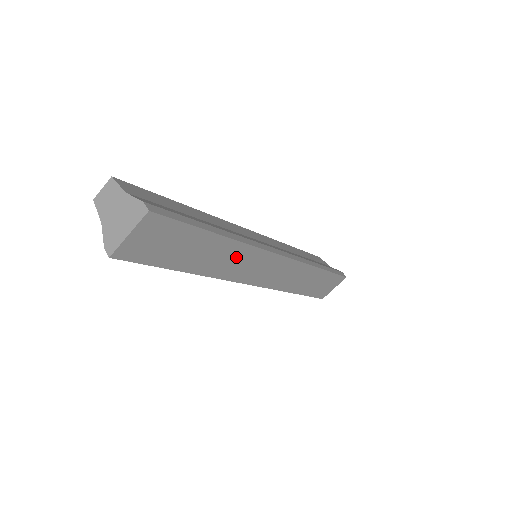
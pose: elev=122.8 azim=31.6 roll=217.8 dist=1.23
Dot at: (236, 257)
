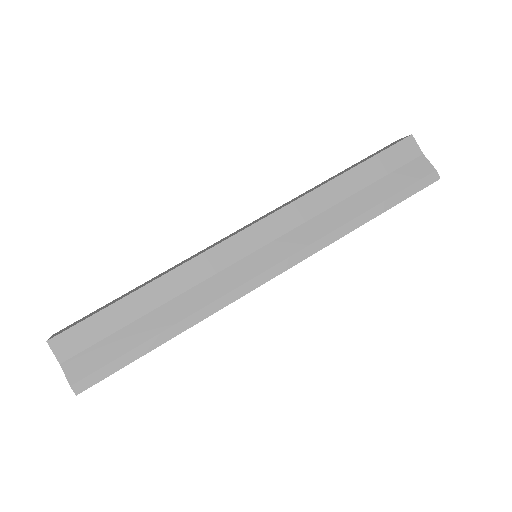
Dot at: occluded
